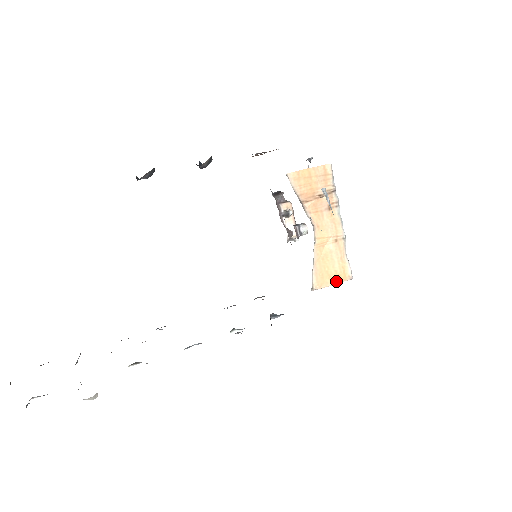
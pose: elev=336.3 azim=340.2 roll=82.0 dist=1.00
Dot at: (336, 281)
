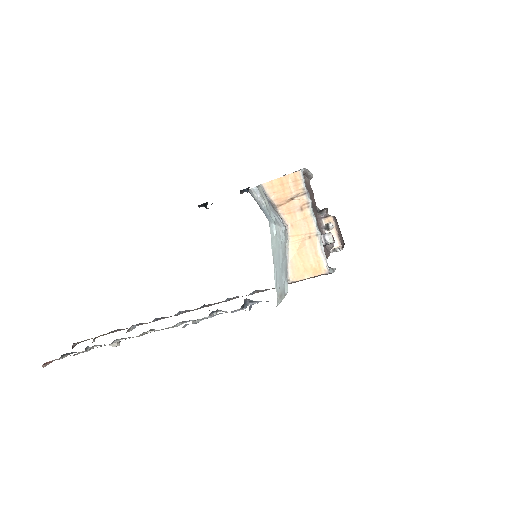
Dot at: (312, 274)
